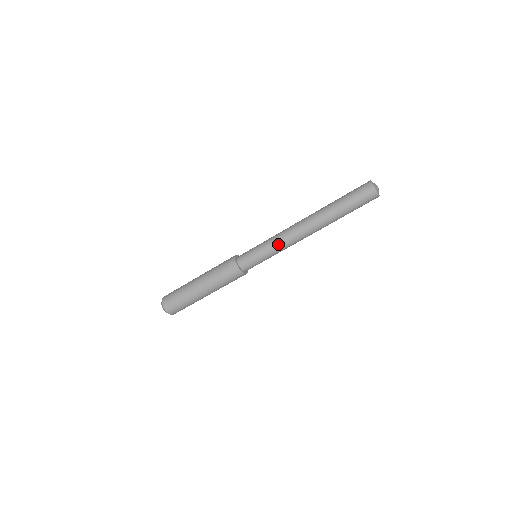
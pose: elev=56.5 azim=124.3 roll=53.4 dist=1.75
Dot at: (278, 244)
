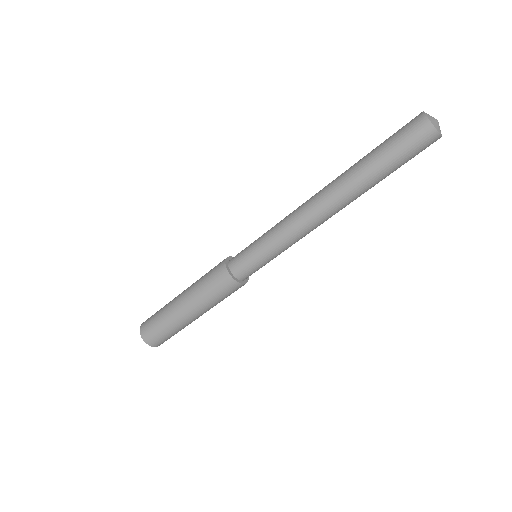
Dot at: (279, 226)
